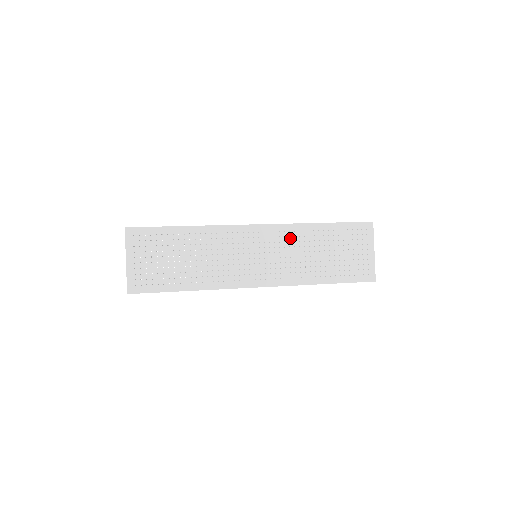
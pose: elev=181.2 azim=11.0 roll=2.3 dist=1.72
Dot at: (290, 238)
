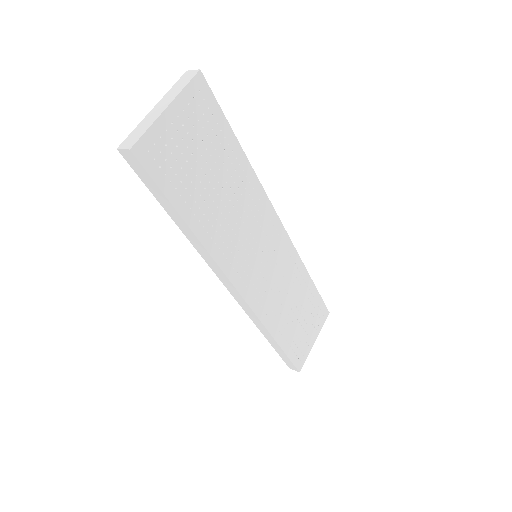
Dot at: (289, 267)
